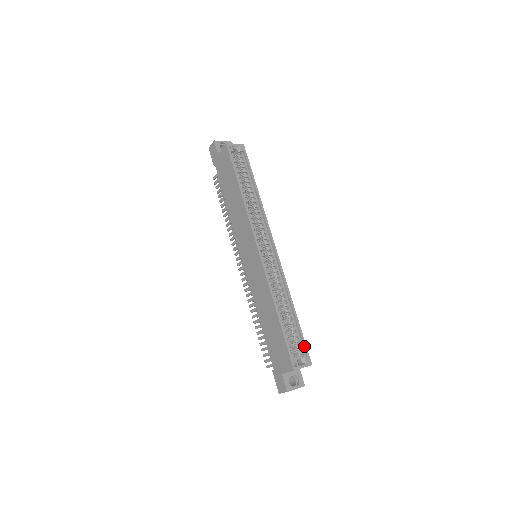
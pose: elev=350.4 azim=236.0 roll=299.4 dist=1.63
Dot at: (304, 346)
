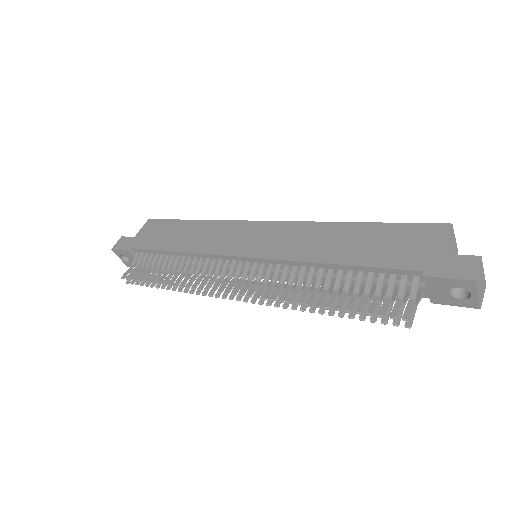
Dot at: occluded
